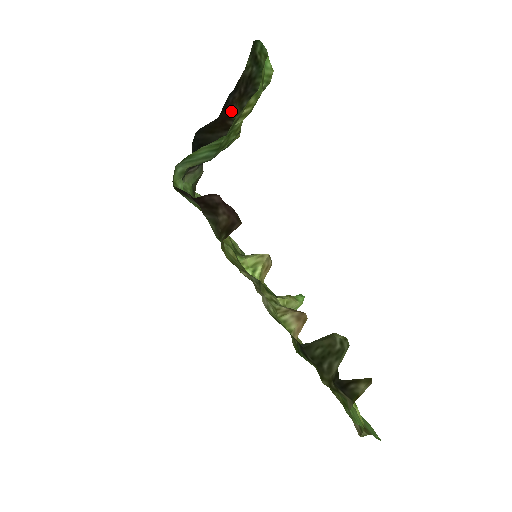
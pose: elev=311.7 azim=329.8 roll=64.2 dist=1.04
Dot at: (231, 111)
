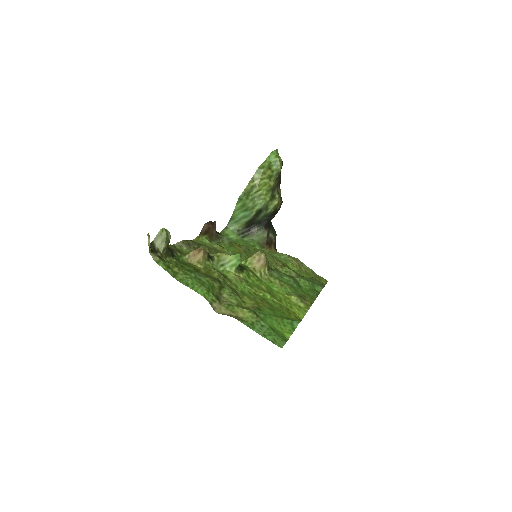
Dot at: occluded
